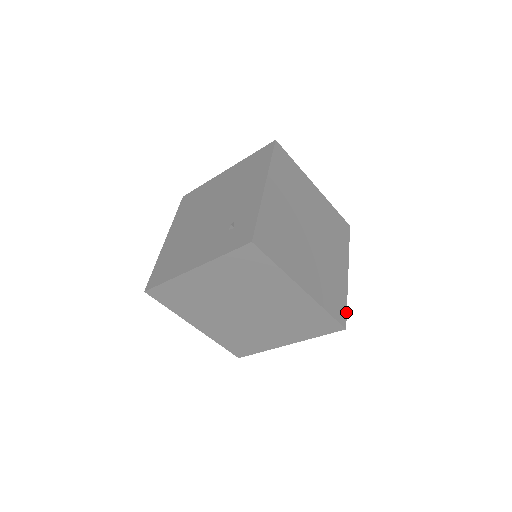
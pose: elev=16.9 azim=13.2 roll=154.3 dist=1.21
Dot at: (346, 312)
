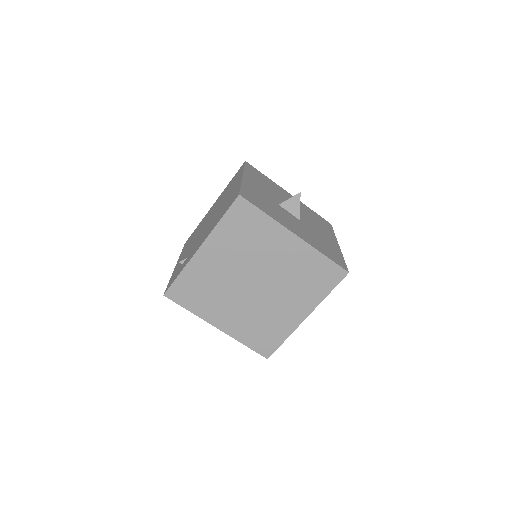
Dot at: (277, 348)
